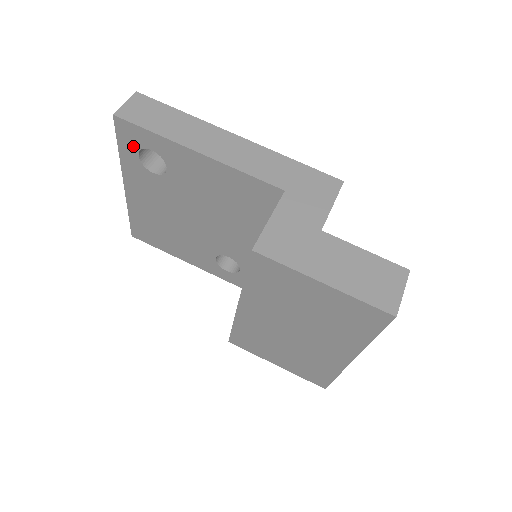
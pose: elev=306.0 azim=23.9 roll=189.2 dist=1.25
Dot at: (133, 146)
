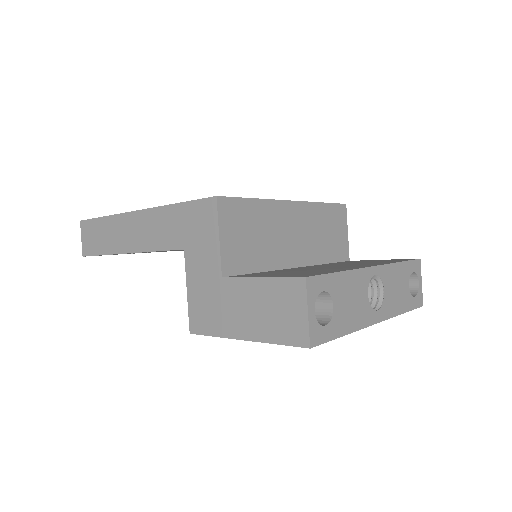
Dot at: (116, 254)
